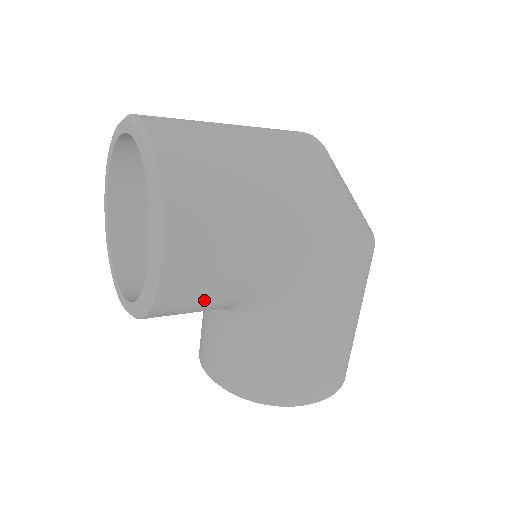
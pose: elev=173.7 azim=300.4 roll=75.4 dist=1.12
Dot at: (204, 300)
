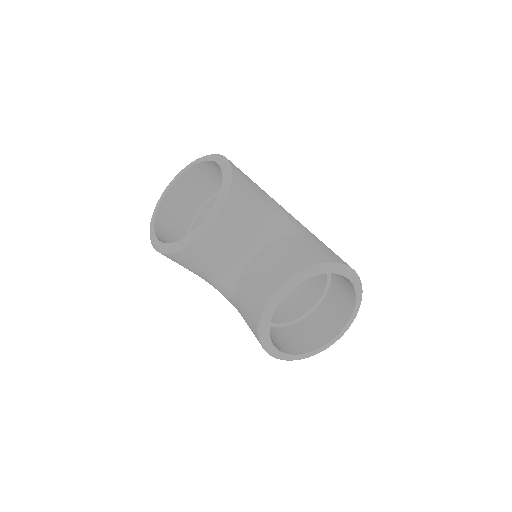
Dot at: (252, 195)
